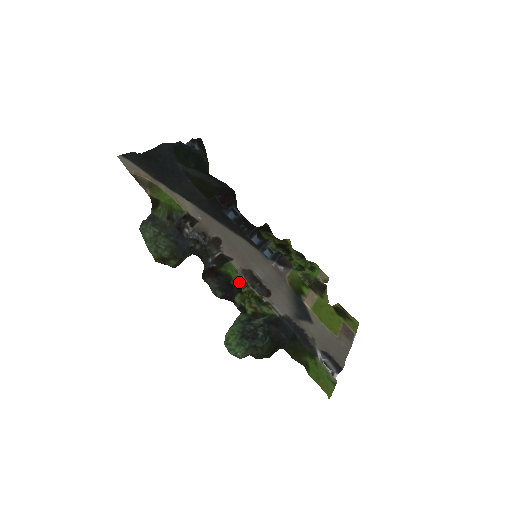
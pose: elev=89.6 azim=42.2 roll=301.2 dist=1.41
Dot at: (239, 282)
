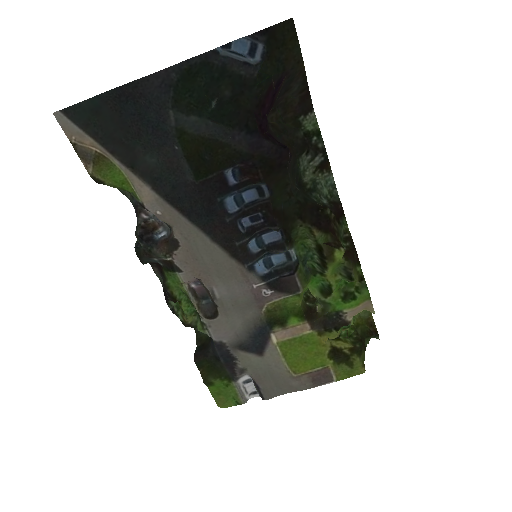
Dot at: (183, 291)
